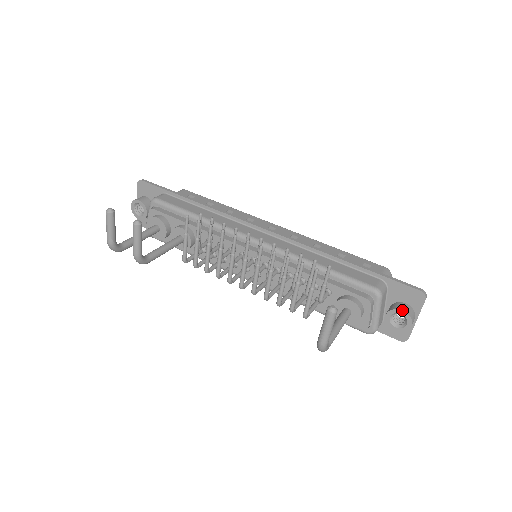
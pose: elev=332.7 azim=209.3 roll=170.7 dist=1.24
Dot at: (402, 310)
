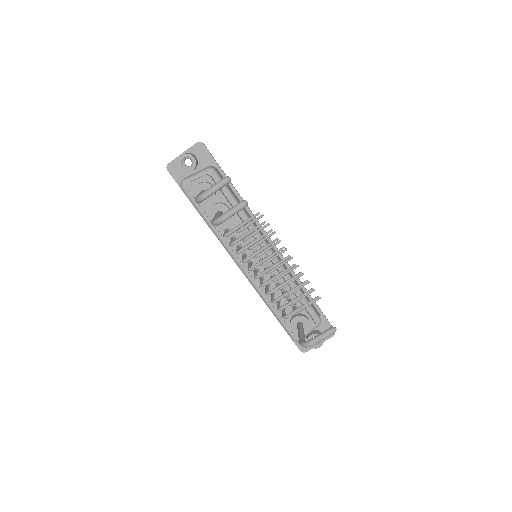
Dot at: occluded
